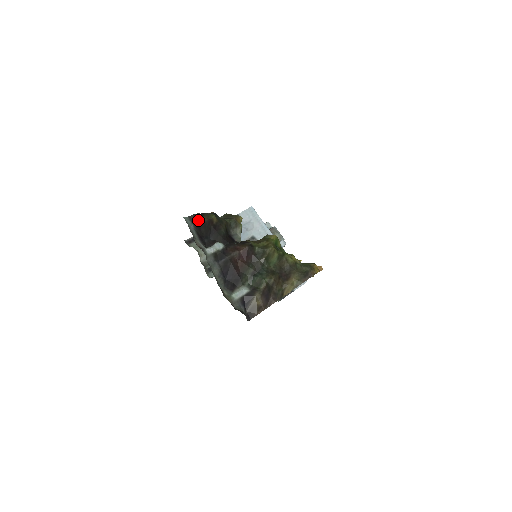
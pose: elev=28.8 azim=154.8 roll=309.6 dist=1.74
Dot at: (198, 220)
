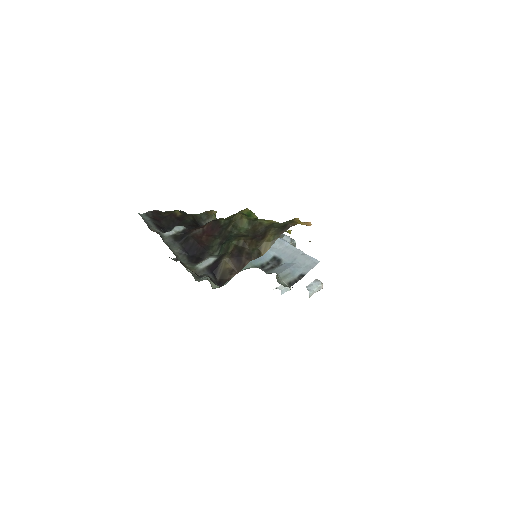
Dot at: (157, 215)
